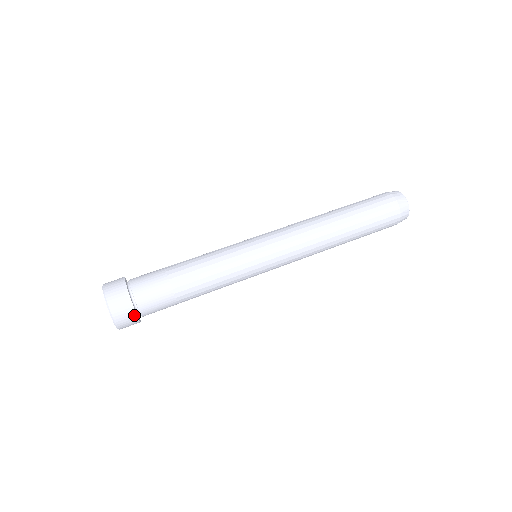
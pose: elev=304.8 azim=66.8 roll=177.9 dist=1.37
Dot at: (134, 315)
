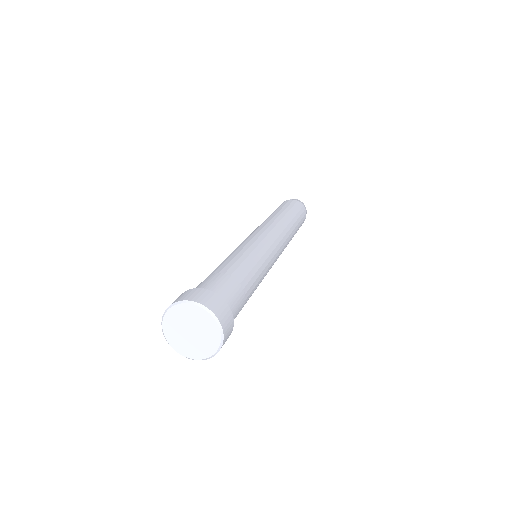
Dot at: (231, 332)
